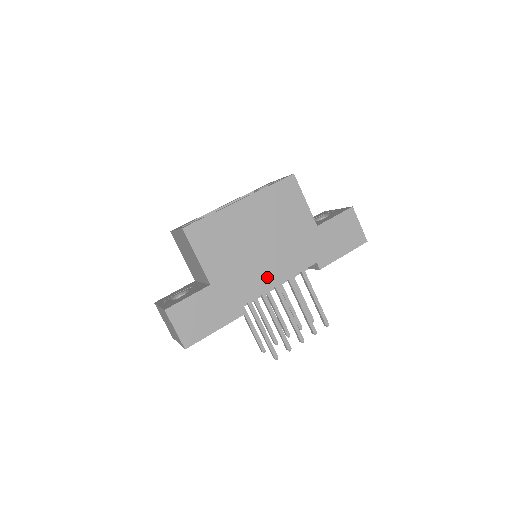
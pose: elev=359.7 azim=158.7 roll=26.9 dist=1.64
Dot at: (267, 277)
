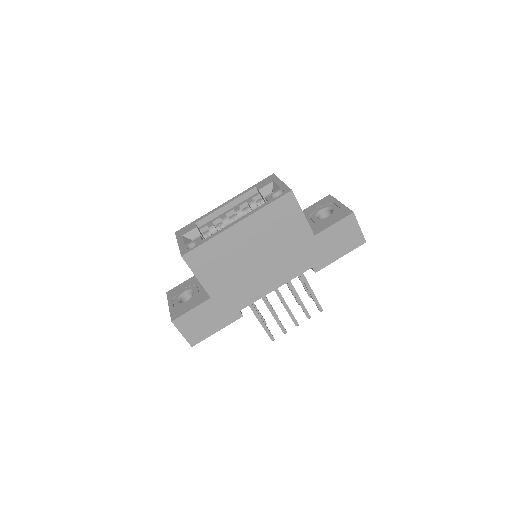
Dot at: (263, 285)
